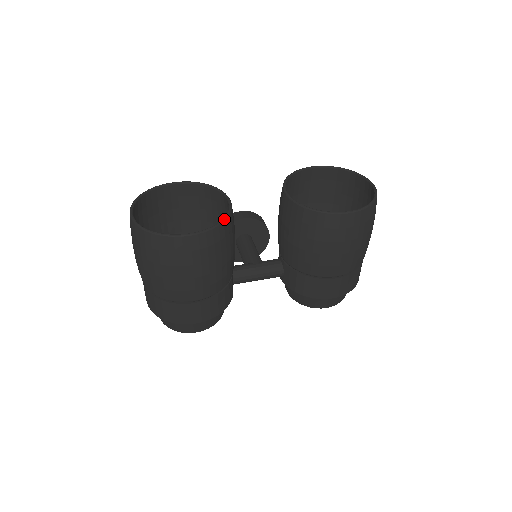
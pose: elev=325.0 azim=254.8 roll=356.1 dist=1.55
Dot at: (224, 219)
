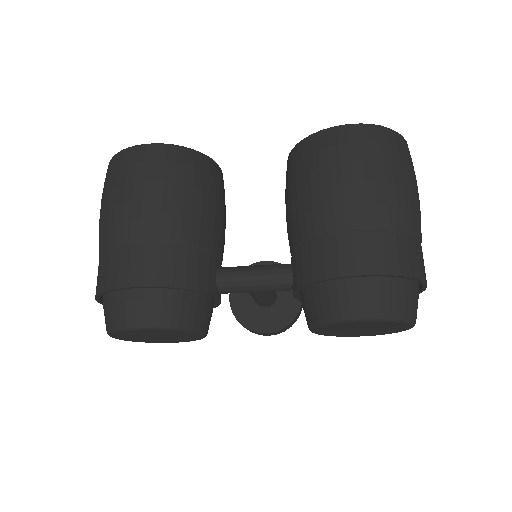
Dot at: occluded
